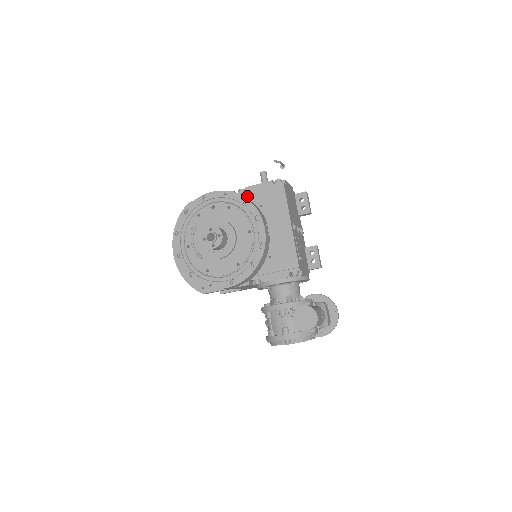
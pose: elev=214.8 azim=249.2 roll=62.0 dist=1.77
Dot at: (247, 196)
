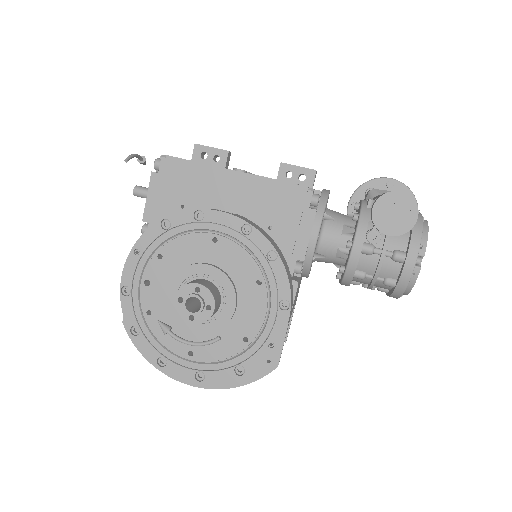
Dot at: occluded
